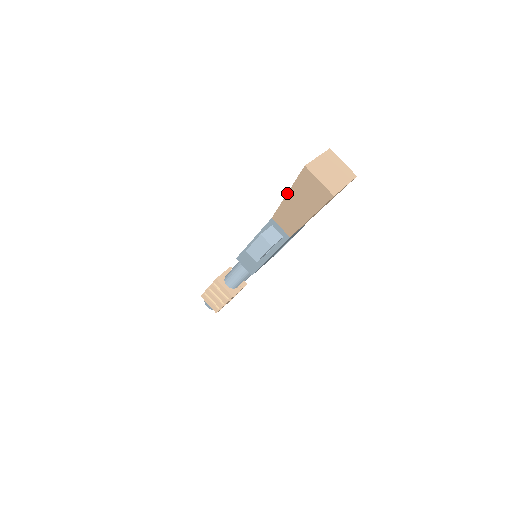
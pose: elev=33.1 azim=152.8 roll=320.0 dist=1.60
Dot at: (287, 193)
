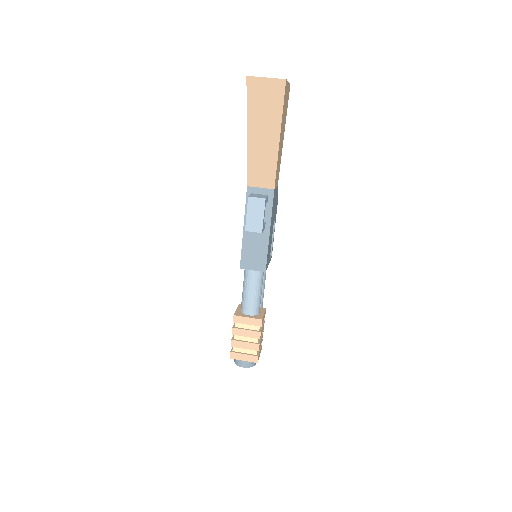
Dot at: occluded
